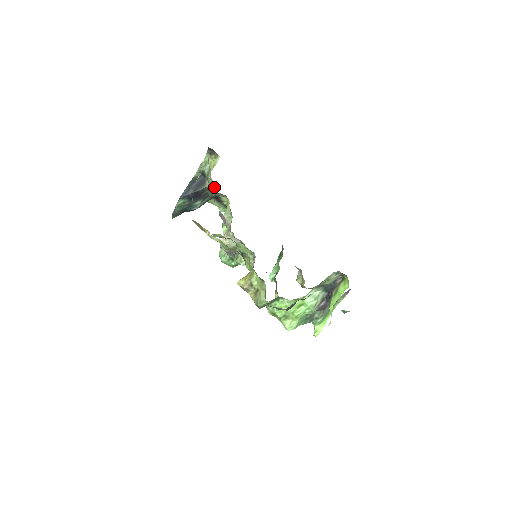
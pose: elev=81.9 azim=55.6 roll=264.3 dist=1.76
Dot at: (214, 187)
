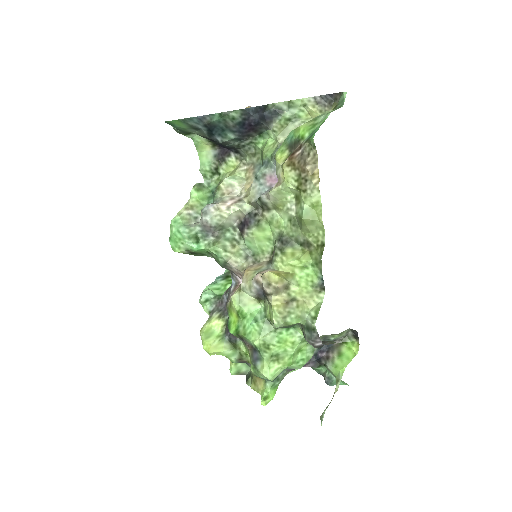
Dot at: occluded
